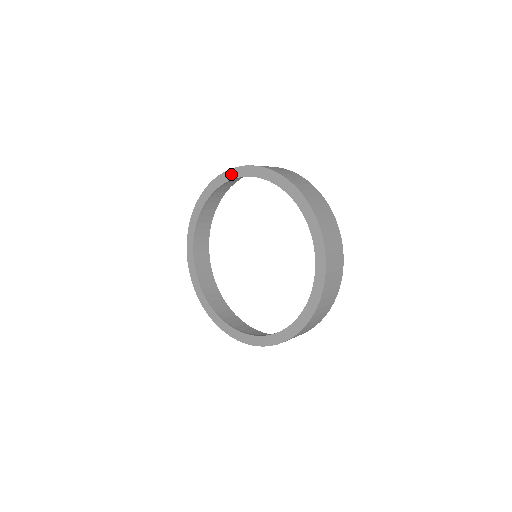
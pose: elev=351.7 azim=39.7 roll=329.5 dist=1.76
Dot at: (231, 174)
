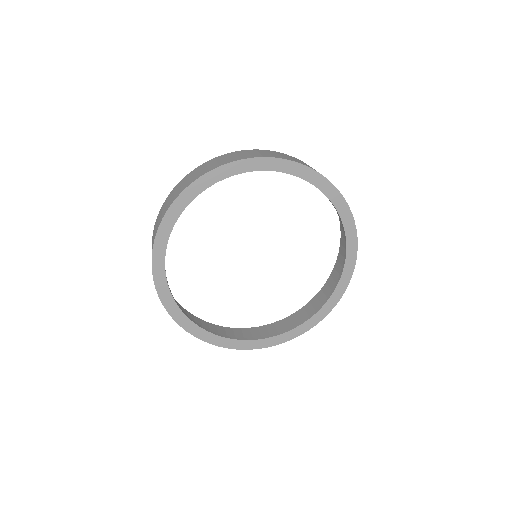
Dot at: (241, 166)
